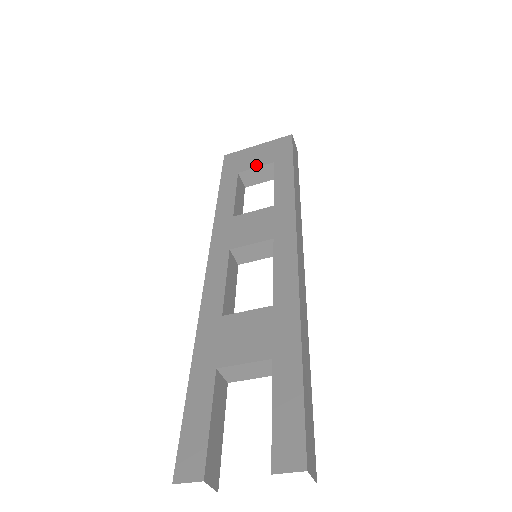
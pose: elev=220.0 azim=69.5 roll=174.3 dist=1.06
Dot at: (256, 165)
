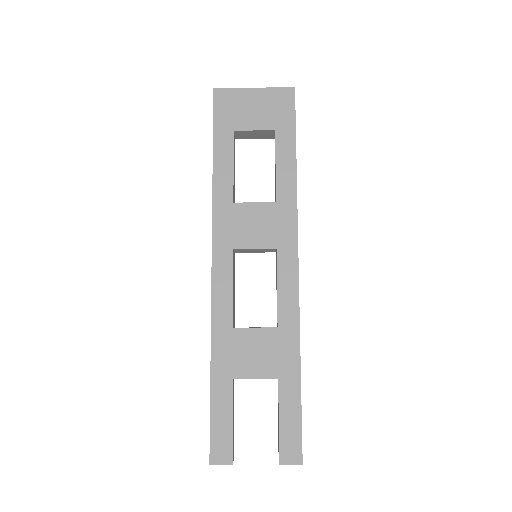
Dot at: (254, 126)
